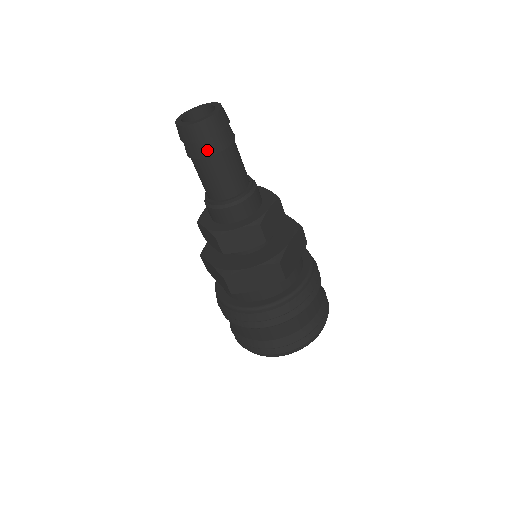
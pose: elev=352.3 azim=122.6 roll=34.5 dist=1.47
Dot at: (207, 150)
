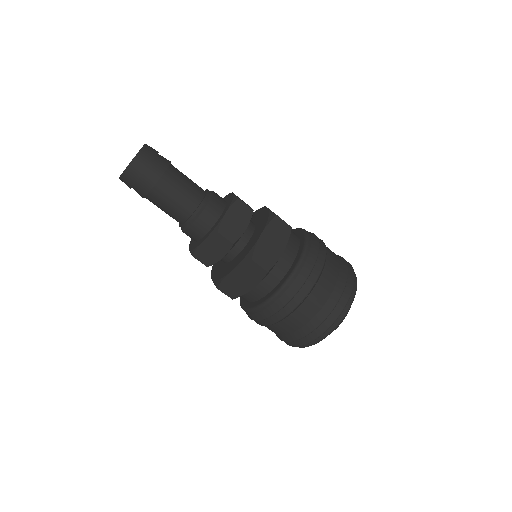
Dot at: (145, 188)
